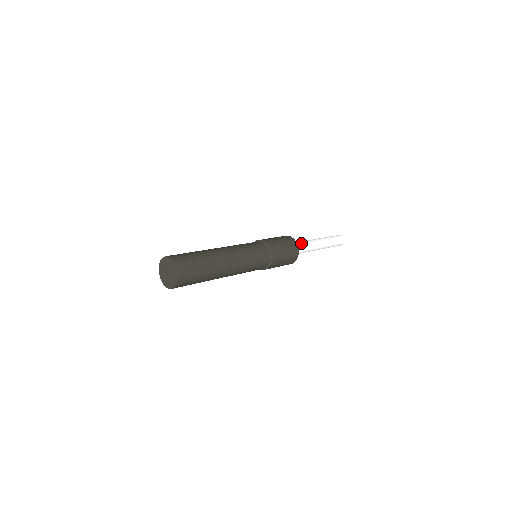
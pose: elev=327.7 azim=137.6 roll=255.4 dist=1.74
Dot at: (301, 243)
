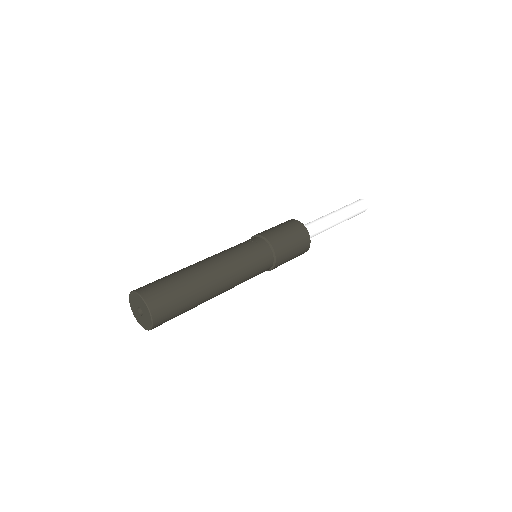
Dot at: (308, 223)
